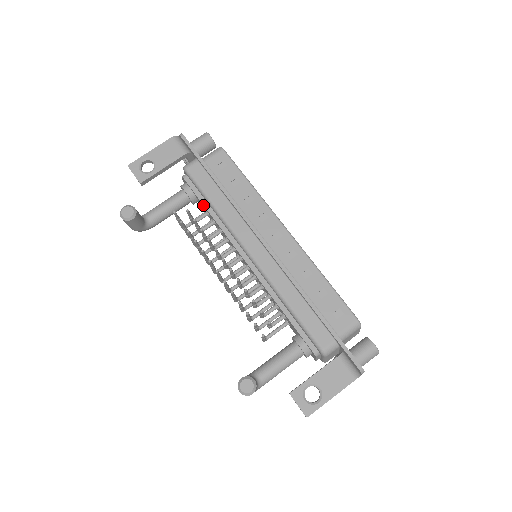
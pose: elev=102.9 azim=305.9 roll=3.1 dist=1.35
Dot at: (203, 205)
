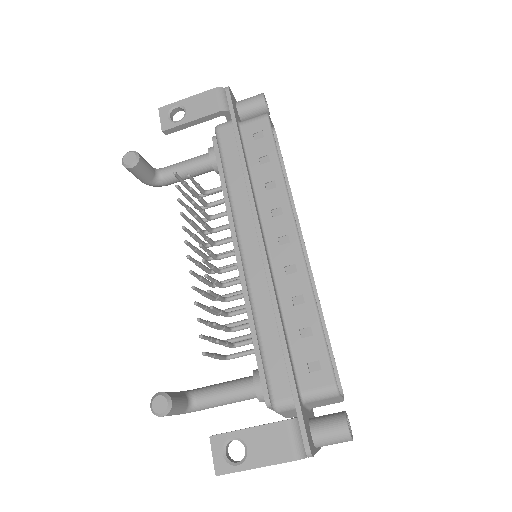
Dot at: (220, 176)
